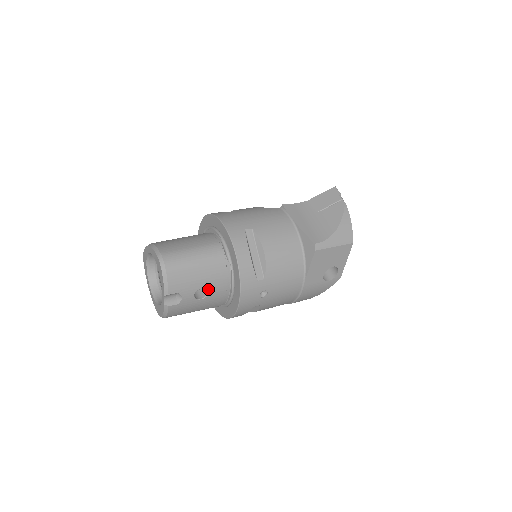
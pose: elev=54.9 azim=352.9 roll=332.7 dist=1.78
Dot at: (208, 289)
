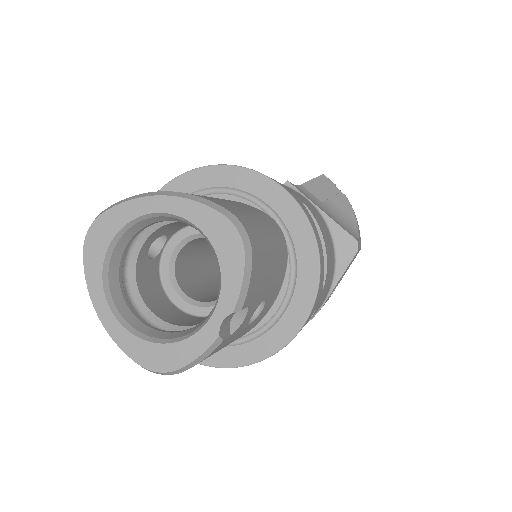
Dot at: (265, 303)
